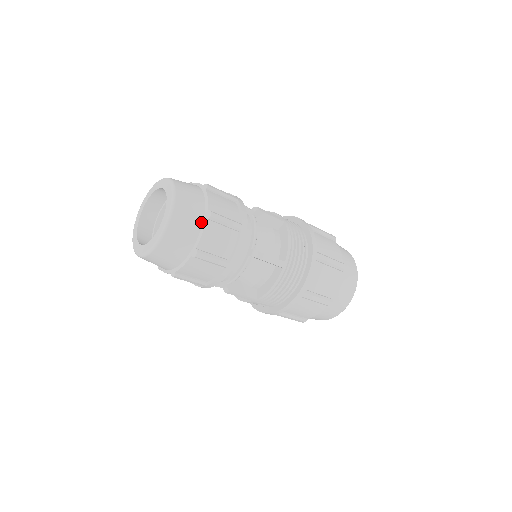
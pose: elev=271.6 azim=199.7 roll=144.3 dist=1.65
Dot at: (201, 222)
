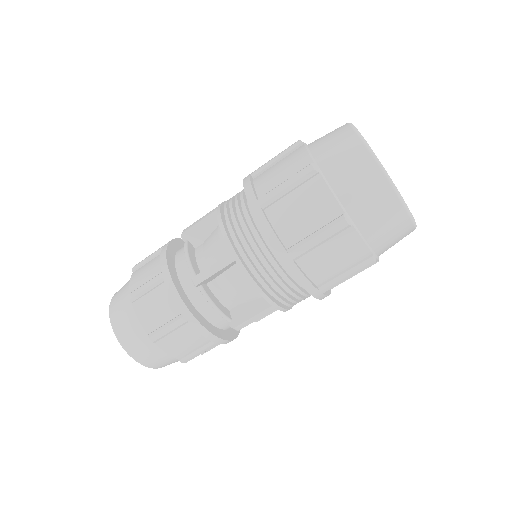
Dot at: (133, 310)
